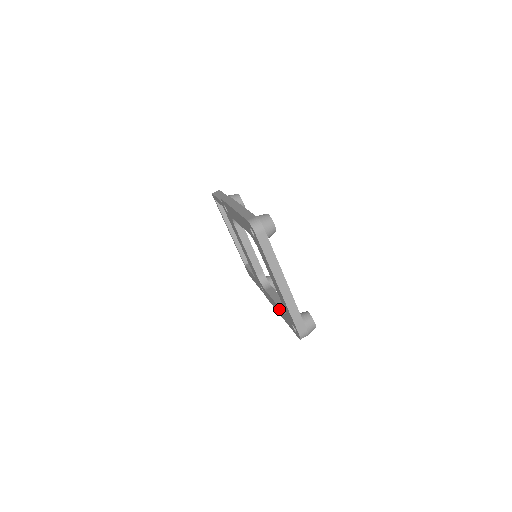
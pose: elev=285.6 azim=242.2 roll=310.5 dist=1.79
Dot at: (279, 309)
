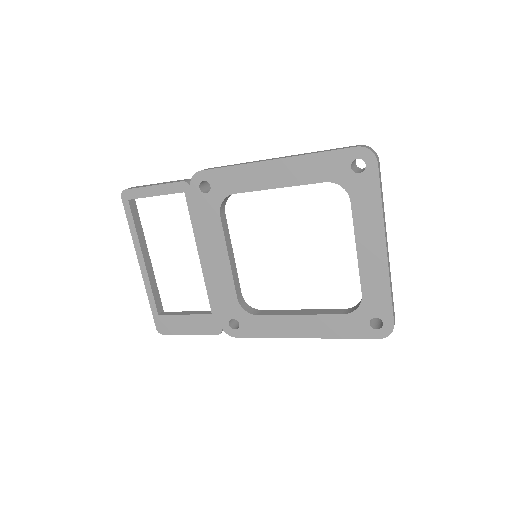
Dot at: (315, 320)
